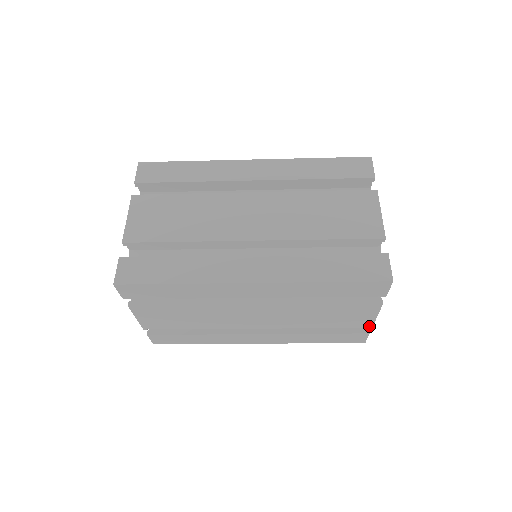
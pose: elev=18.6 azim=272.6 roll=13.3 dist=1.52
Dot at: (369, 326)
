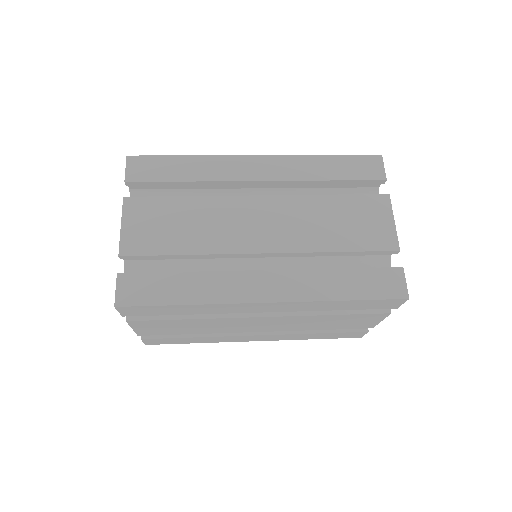
Dot at: (370, 327)
